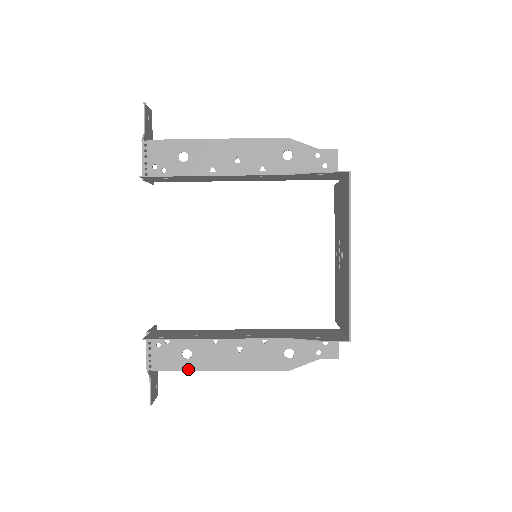
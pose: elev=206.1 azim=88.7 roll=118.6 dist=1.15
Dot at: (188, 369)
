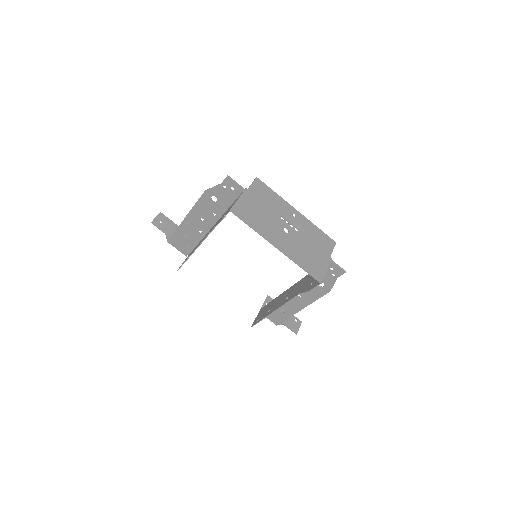
Dot at: (290, 316)
